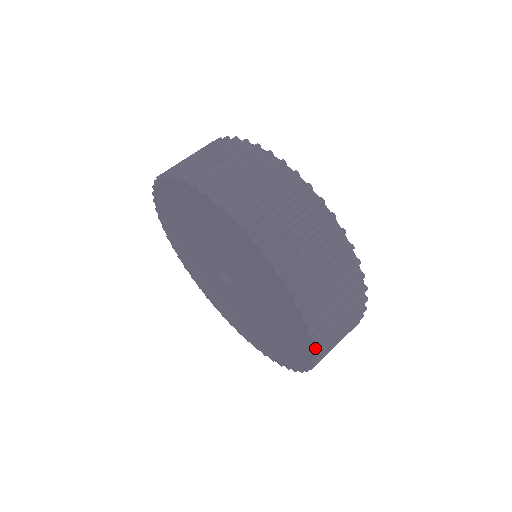
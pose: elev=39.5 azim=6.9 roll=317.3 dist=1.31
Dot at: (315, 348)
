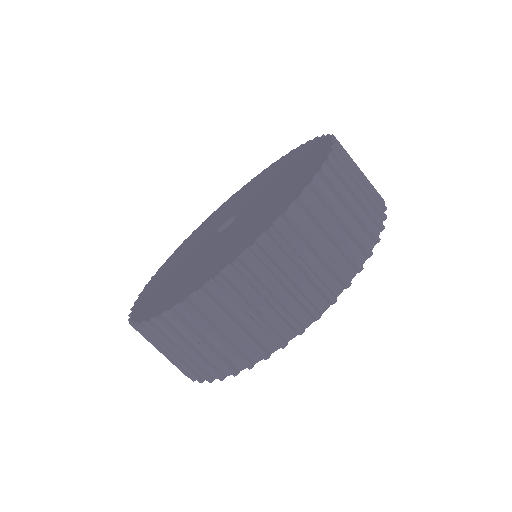
Dot at: (202, 288)
